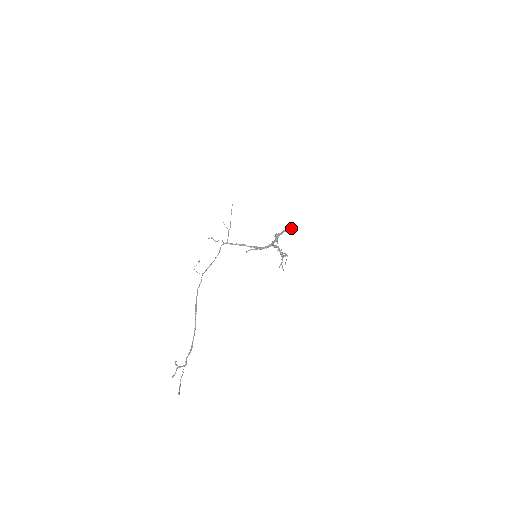
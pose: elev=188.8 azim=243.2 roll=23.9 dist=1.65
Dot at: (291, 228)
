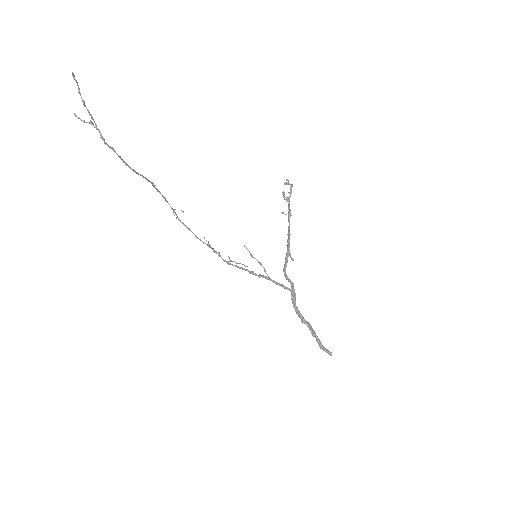
Dot at: (323, 348)
